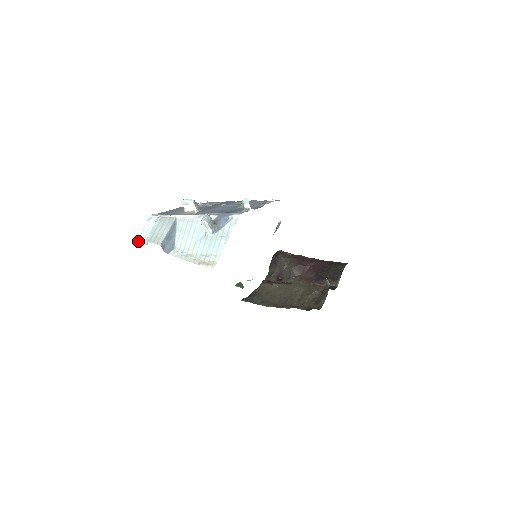
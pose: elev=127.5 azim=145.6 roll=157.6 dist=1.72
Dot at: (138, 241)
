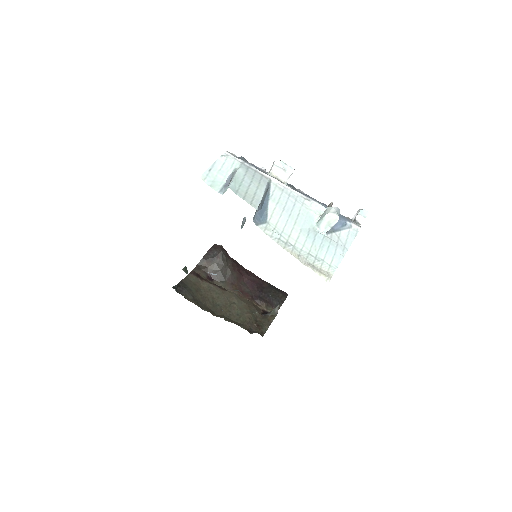
Dot at: (204, 178)
